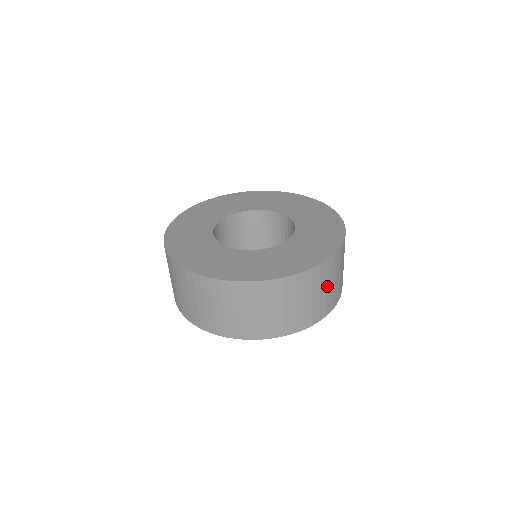
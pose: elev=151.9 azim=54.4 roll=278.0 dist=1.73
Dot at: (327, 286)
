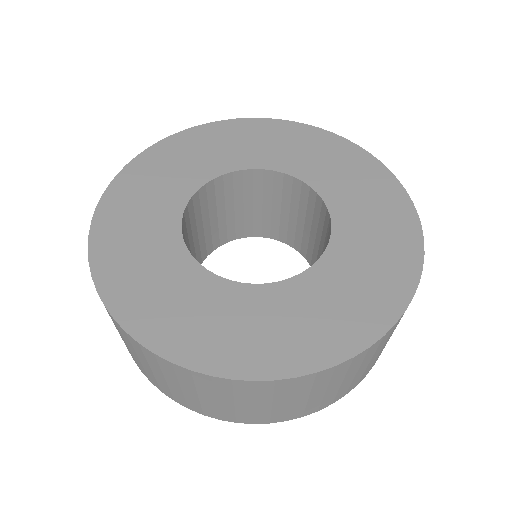
Dot at: occluded
